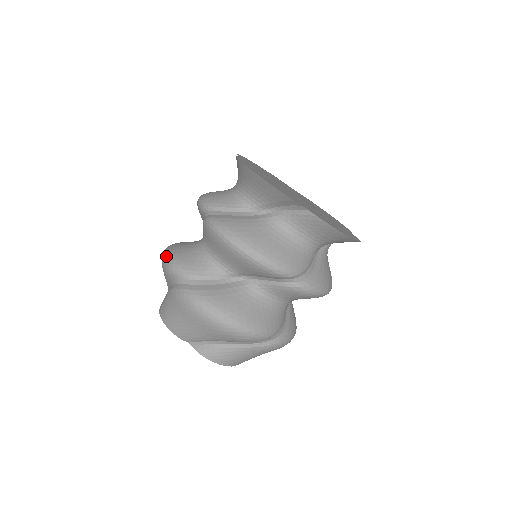
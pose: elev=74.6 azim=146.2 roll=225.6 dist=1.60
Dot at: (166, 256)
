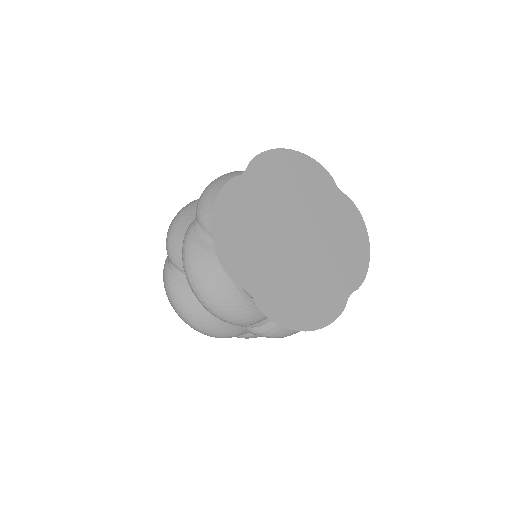
Dot at: (206, 334)
